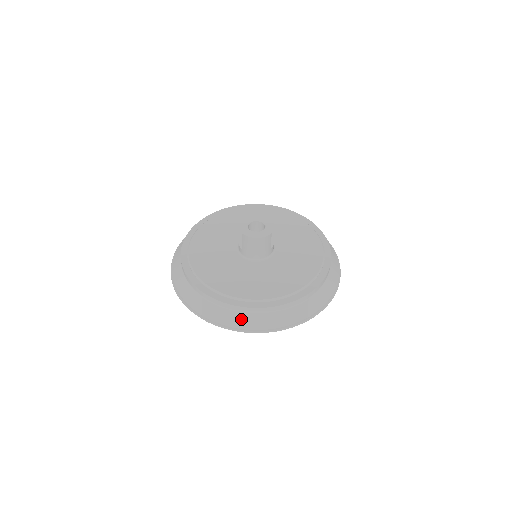
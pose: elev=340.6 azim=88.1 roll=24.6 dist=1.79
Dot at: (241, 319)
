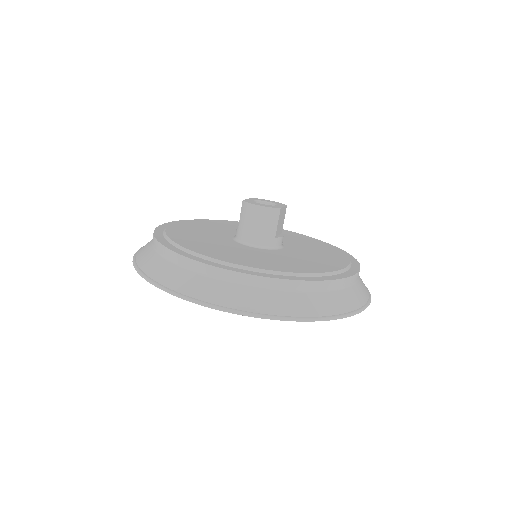
Dot at: (193, 282)
